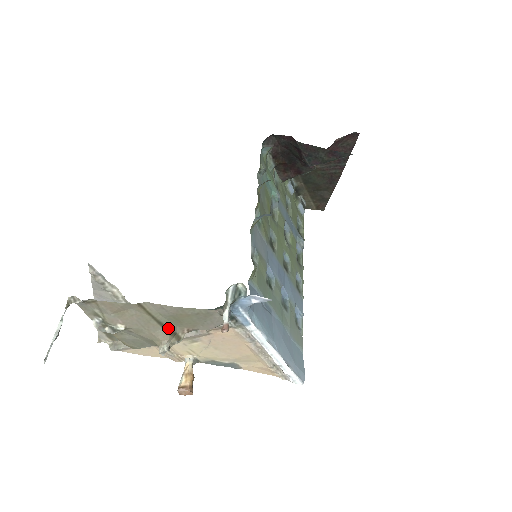
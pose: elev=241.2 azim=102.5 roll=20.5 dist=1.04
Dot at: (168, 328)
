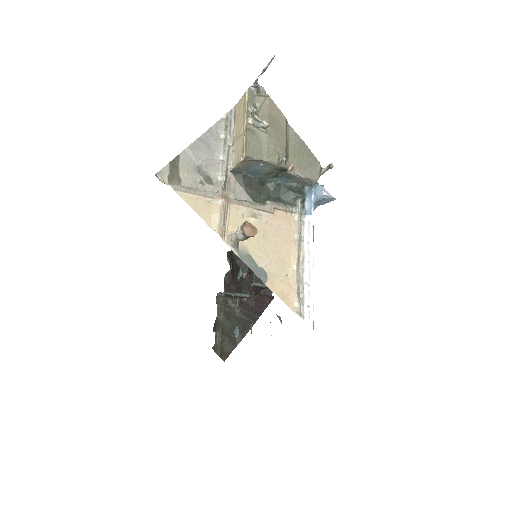
Dot at: (287, 152)
